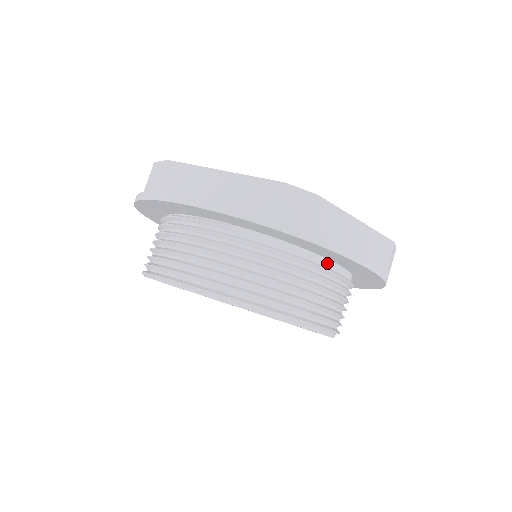
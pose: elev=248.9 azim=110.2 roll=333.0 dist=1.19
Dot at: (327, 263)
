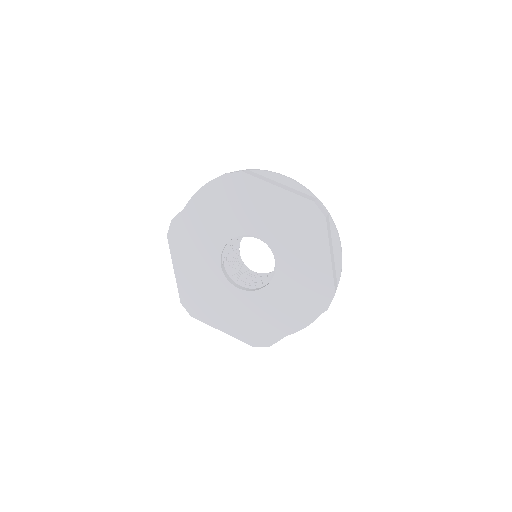
Dot at: occluded
